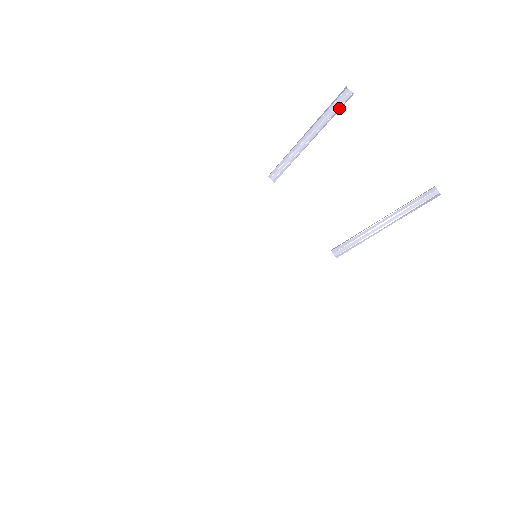
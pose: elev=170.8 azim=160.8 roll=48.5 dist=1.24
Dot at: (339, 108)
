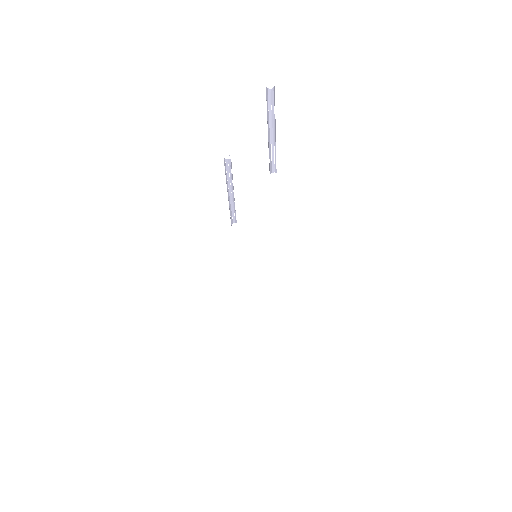
Dot at: (231, 166)
